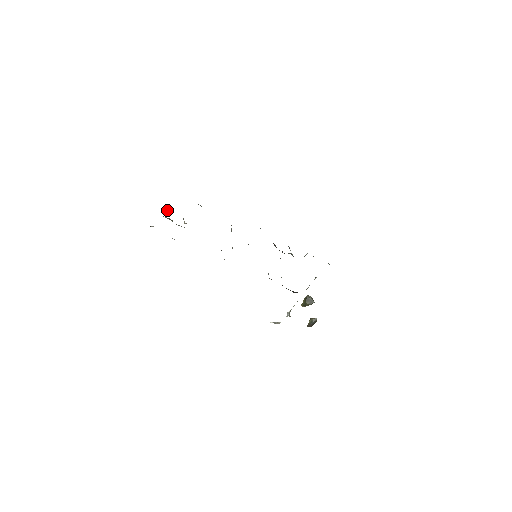
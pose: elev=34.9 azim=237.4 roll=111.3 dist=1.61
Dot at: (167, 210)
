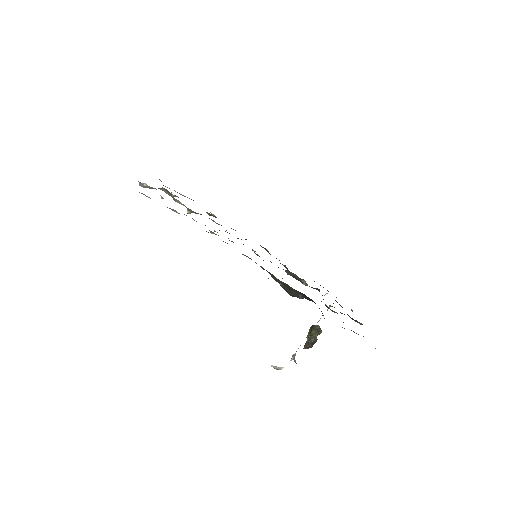
Dot at: (172, 195)
